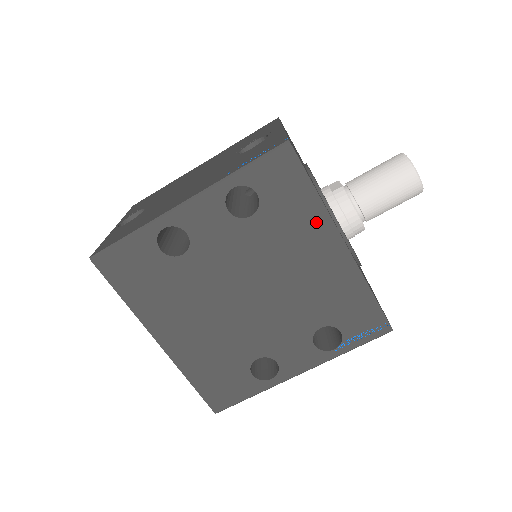
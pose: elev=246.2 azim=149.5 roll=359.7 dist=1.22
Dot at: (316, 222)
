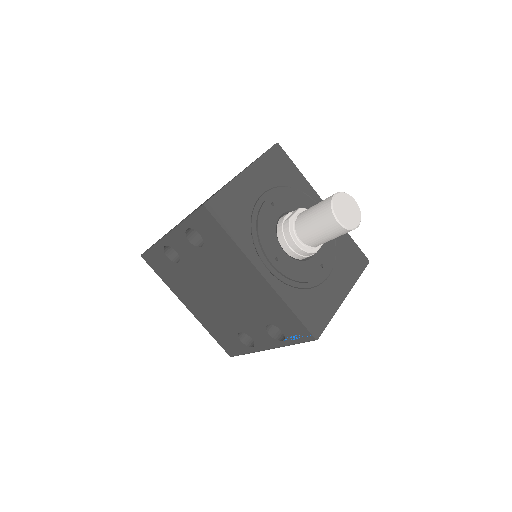
Dot at: (238, 257)
